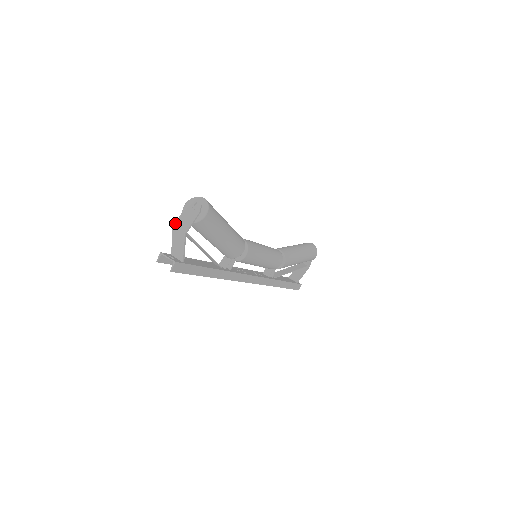
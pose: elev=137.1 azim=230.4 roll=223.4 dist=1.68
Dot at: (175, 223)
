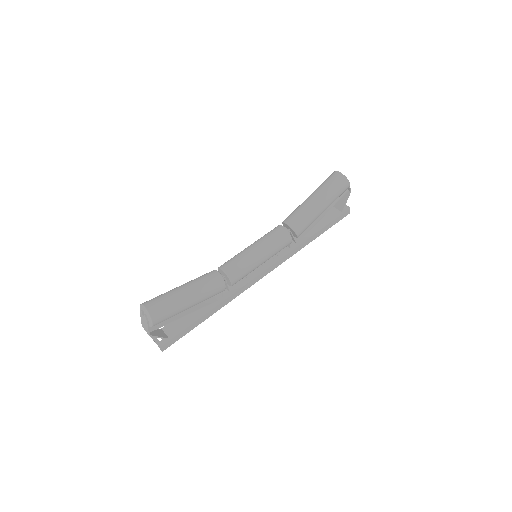
Dot at: (142, 325)
